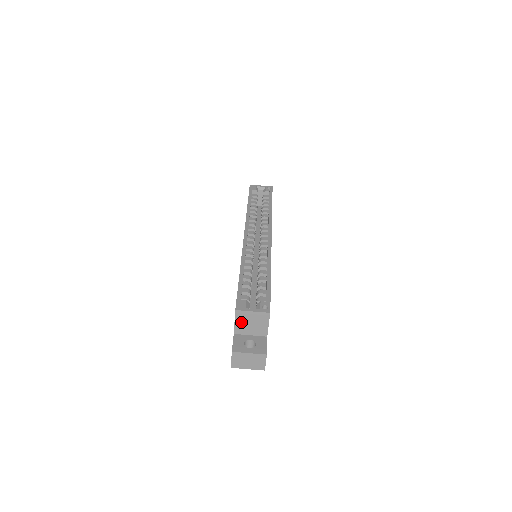
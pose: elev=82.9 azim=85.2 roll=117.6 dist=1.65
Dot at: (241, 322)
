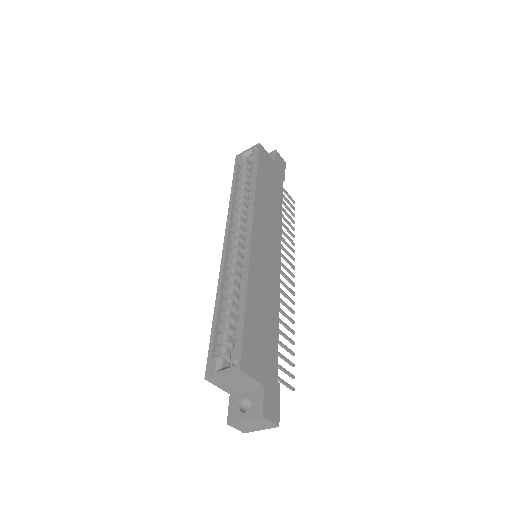
Dot at: (223, 385)
